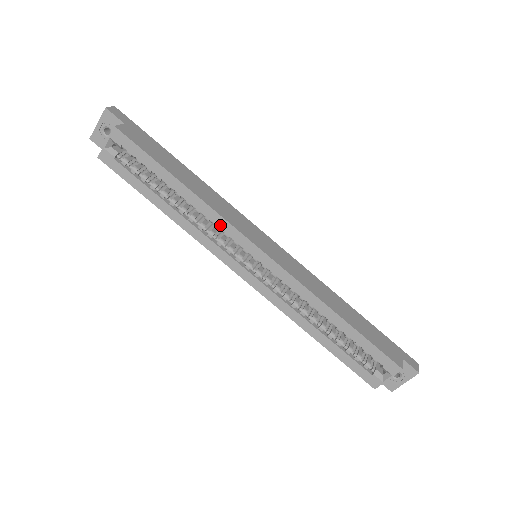
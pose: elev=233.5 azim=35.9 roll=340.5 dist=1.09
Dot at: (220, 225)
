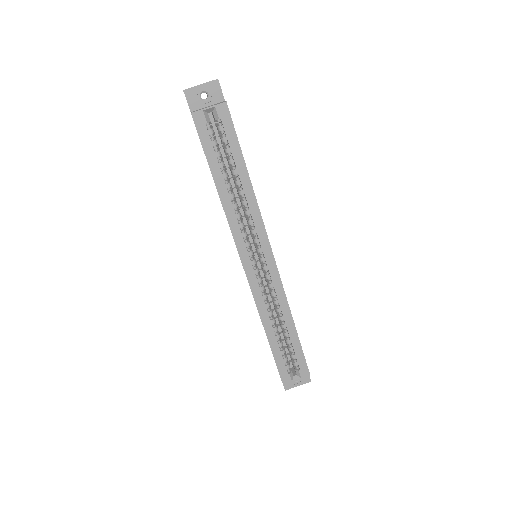
Dot at: (256, 222)
